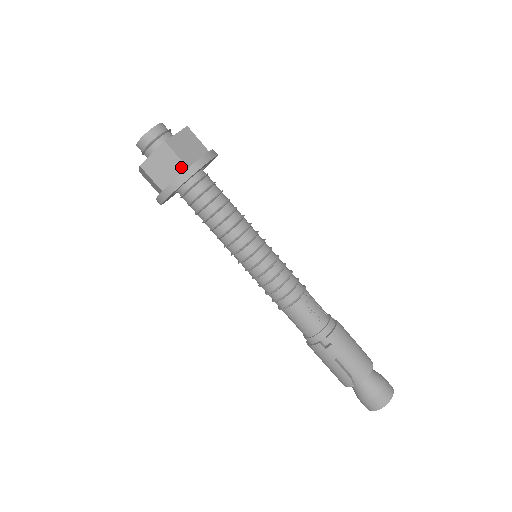
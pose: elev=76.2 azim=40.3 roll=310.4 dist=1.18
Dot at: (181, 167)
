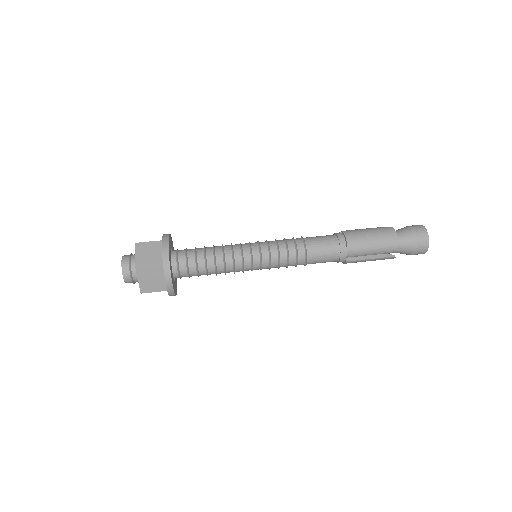
Dot at: occluded
